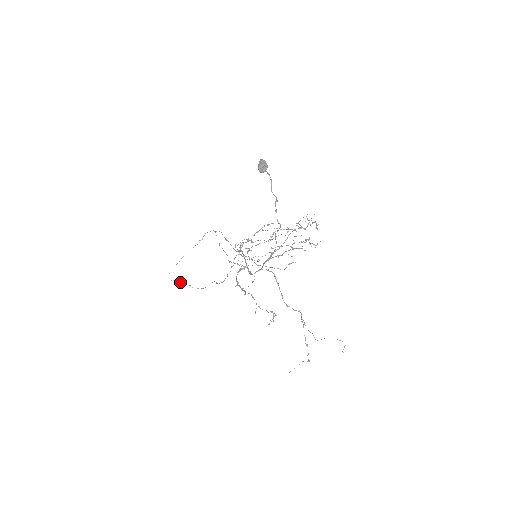
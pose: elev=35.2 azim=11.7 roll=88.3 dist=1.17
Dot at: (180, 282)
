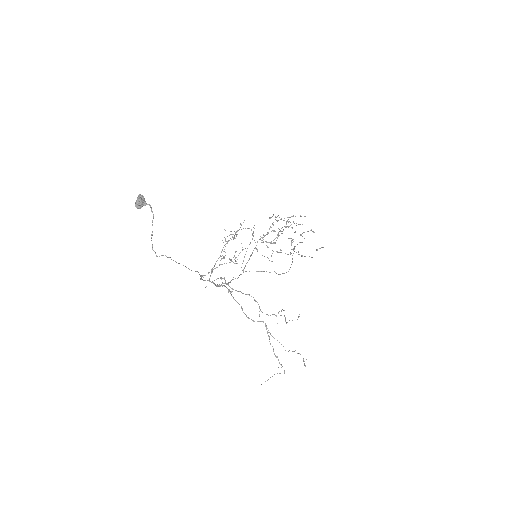
Dot at: (261, 271)
